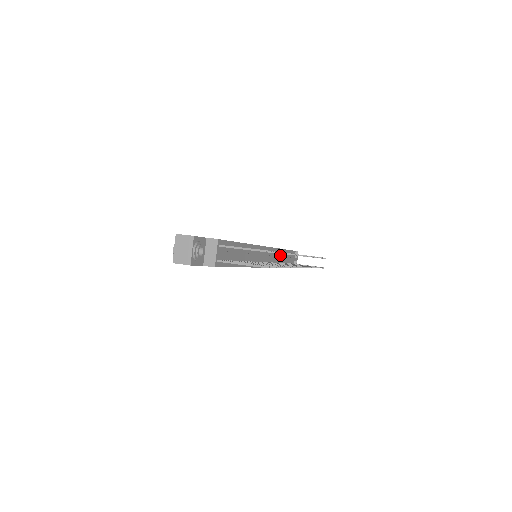
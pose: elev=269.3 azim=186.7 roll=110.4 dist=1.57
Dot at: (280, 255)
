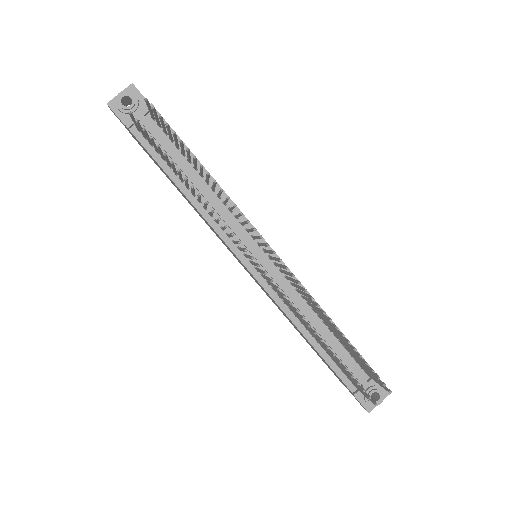
Dot at: (312, 313)
